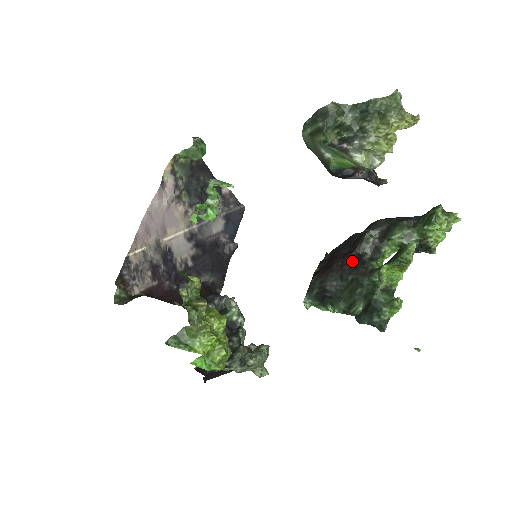
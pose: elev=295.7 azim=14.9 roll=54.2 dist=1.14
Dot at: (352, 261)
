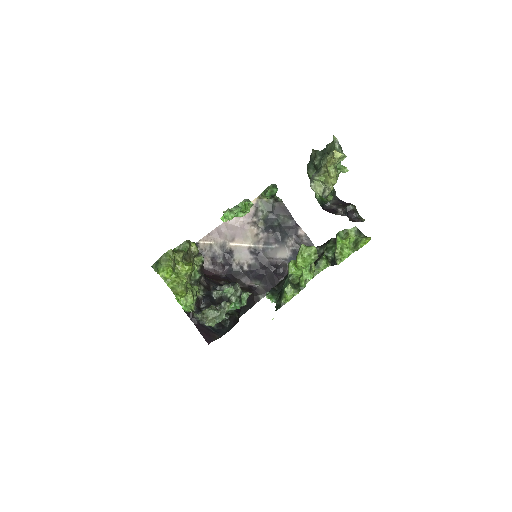
Dot at: occluded
